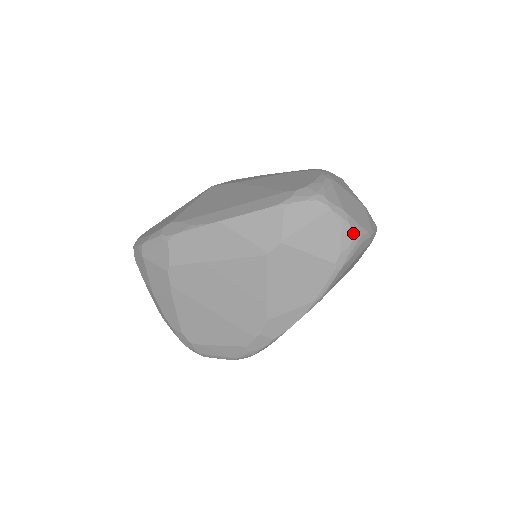
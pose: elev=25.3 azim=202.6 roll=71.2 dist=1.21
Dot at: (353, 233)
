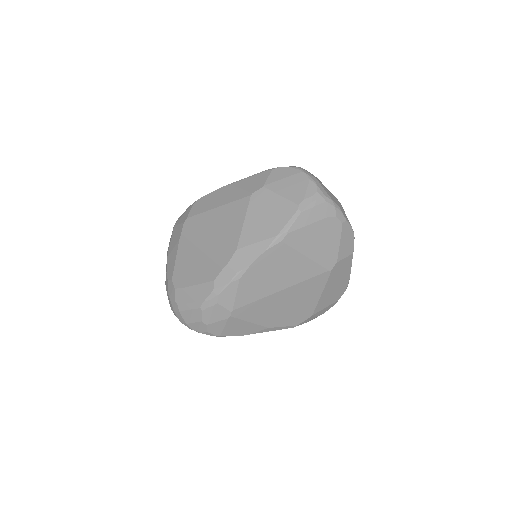
Dot at: (317, 189)
